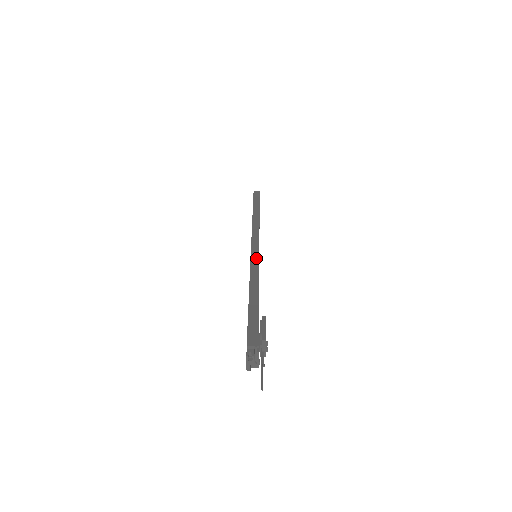
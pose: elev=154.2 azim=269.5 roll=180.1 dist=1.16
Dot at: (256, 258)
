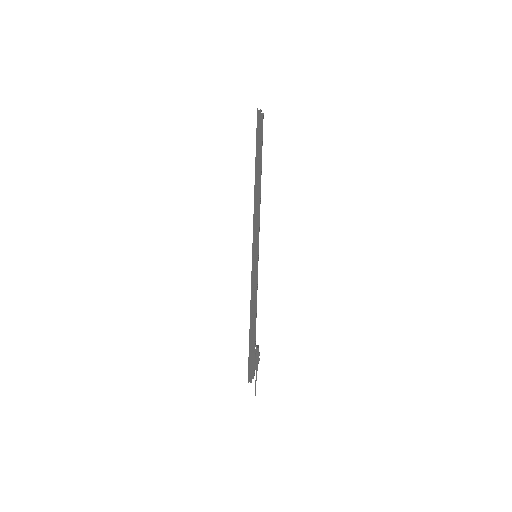
Dot at: (255, 275)
